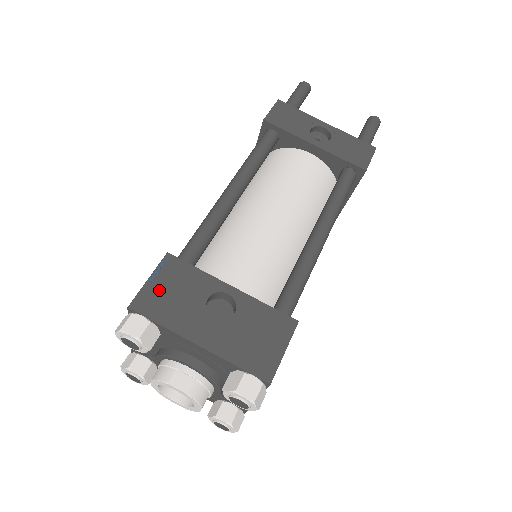
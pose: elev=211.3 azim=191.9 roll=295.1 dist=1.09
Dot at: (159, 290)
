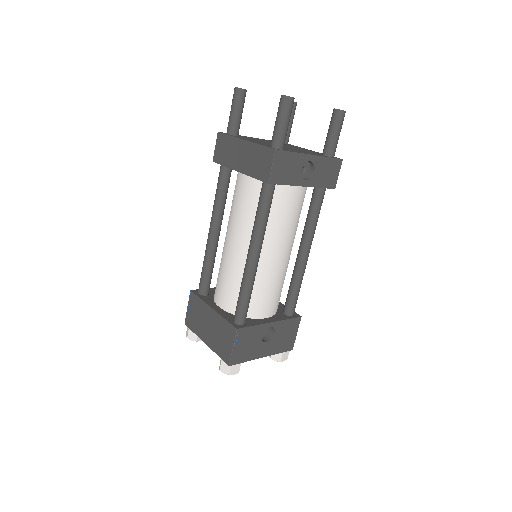
Dot at: (240, 349)
